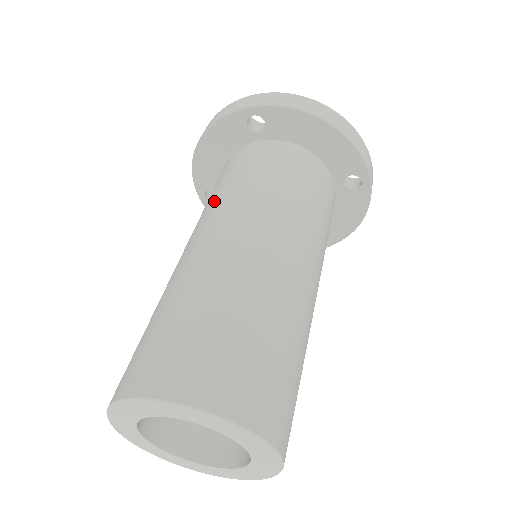
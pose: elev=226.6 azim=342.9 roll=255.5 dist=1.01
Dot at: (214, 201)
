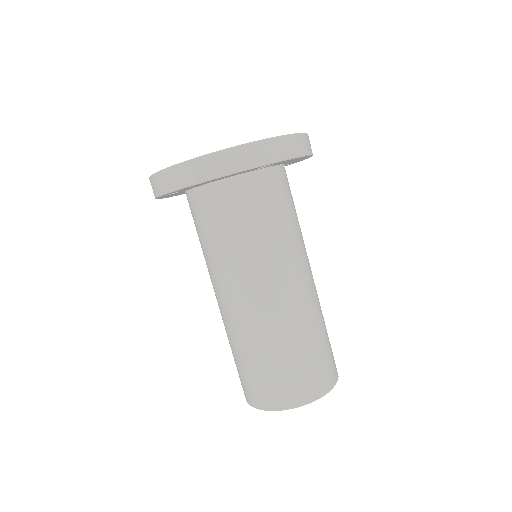
Dot at: (255, 251)
